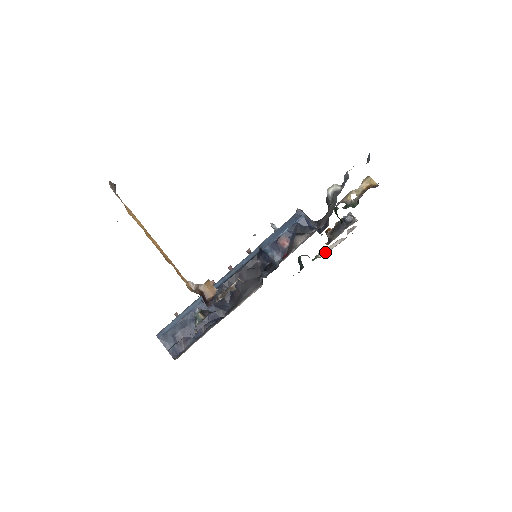
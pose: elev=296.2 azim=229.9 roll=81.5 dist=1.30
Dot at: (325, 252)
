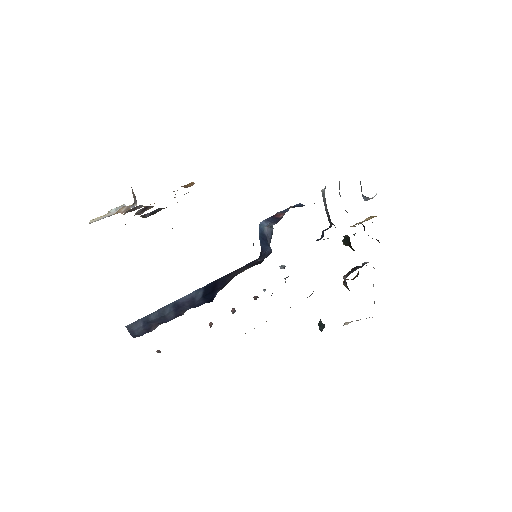
Dot at: (352, 321)
